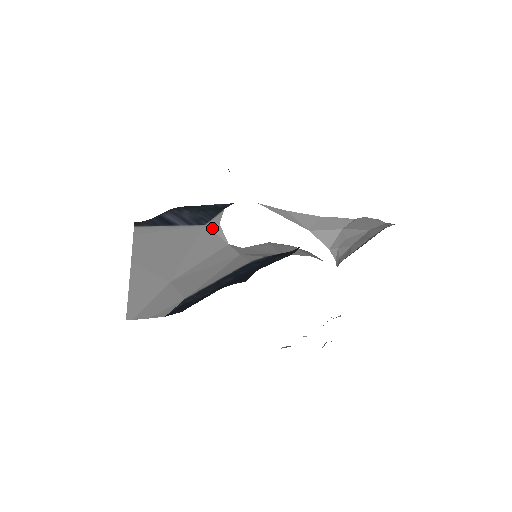
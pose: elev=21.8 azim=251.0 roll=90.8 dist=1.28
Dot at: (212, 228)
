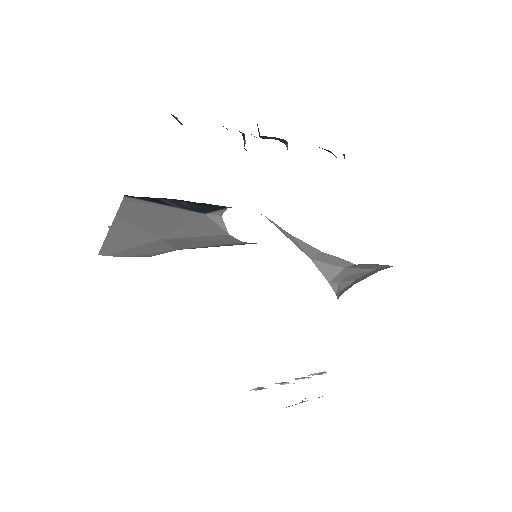
Dot at: (212, 218)
